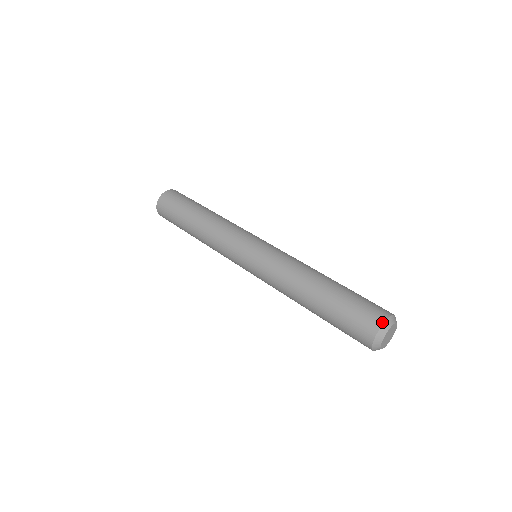
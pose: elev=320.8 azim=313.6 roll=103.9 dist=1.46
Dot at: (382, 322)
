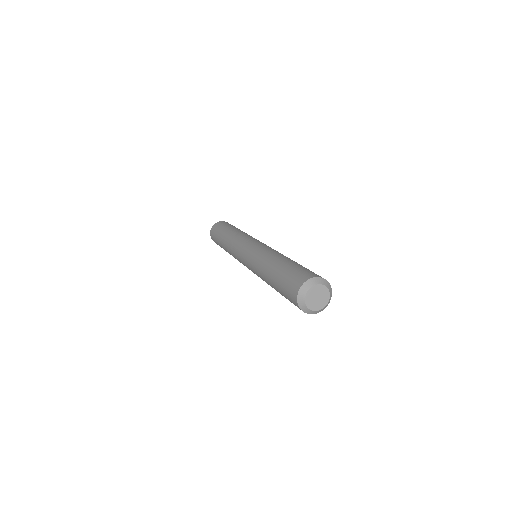
Dot at: (303, 282)
